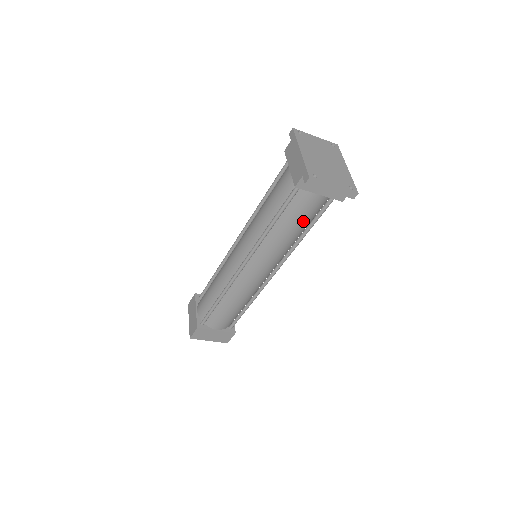
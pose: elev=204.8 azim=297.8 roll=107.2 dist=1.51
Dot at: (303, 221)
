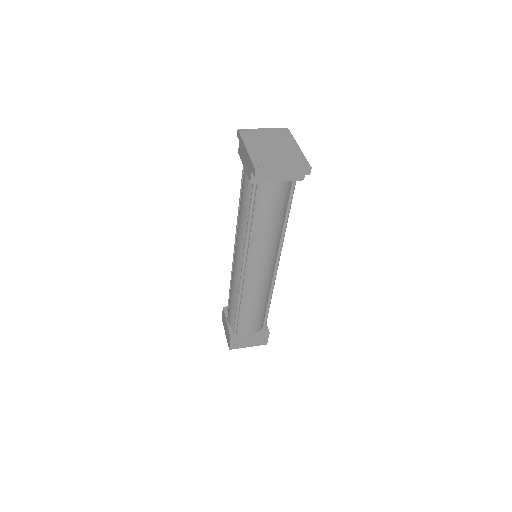
Dot at: (276, 210)
